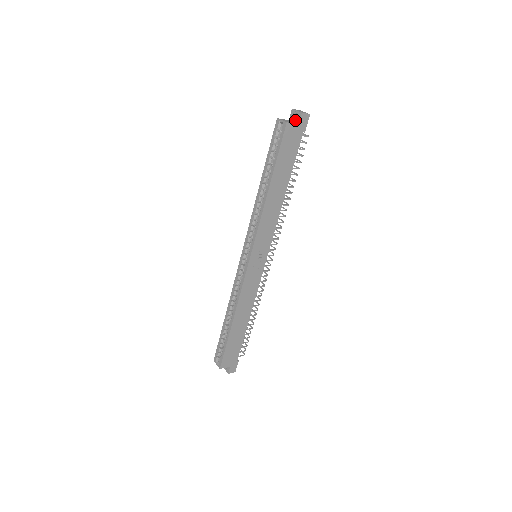
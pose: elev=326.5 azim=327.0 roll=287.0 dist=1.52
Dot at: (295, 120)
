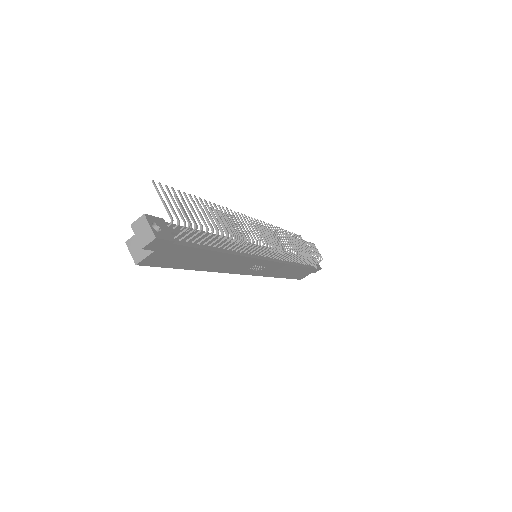
Dot at: occluded
